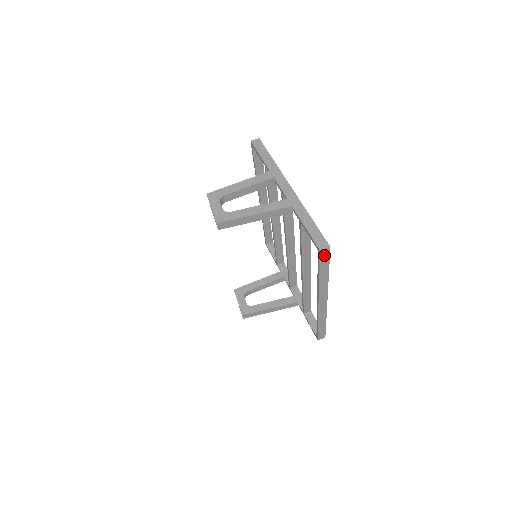
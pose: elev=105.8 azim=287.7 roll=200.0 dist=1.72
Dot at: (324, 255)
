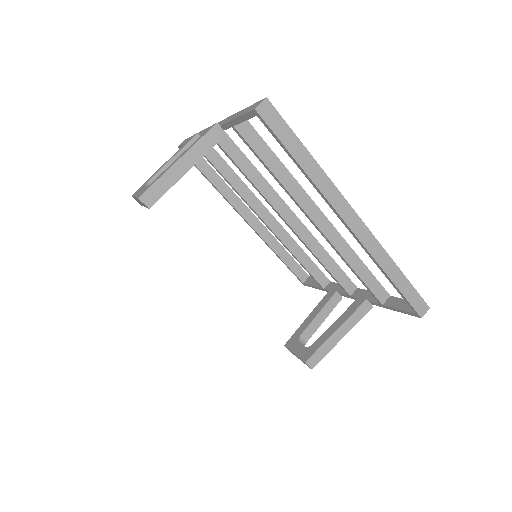
Dot at: (271, 118)
